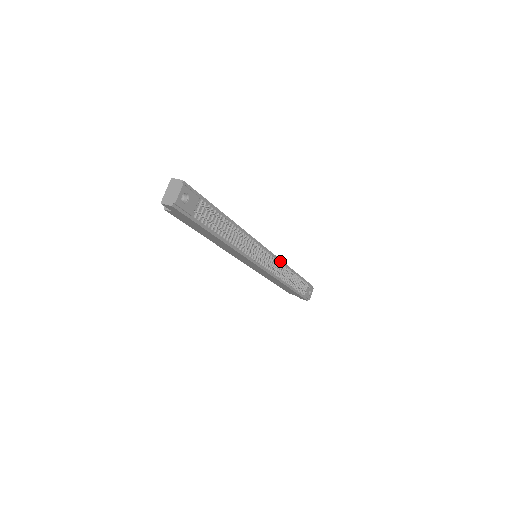
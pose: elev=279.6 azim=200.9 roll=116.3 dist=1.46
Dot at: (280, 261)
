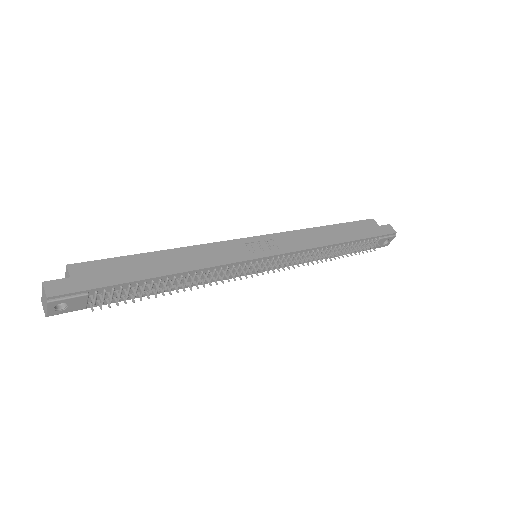
Dot at: (303, 250)
